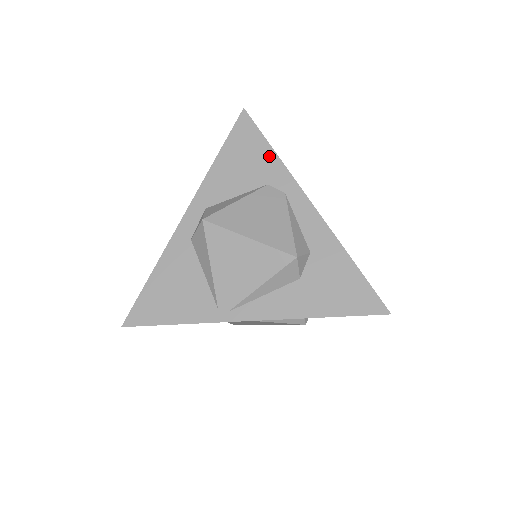
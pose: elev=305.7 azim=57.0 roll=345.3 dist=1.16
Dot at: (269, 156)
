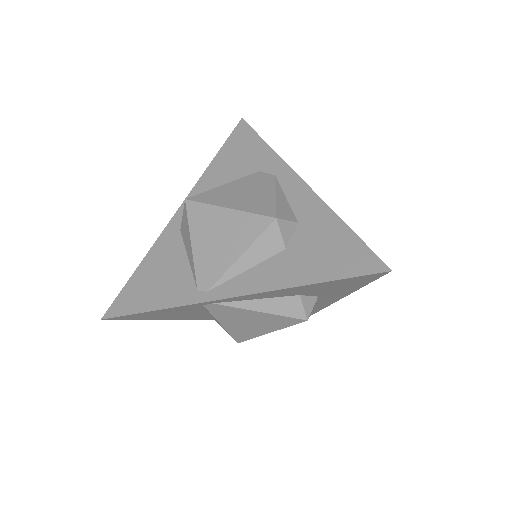
Dot at: (262, 149)
